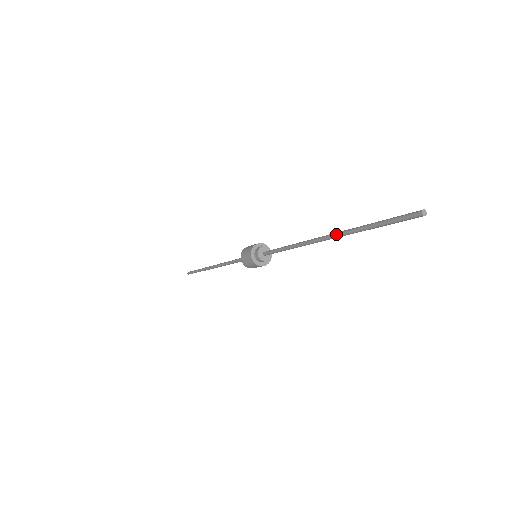
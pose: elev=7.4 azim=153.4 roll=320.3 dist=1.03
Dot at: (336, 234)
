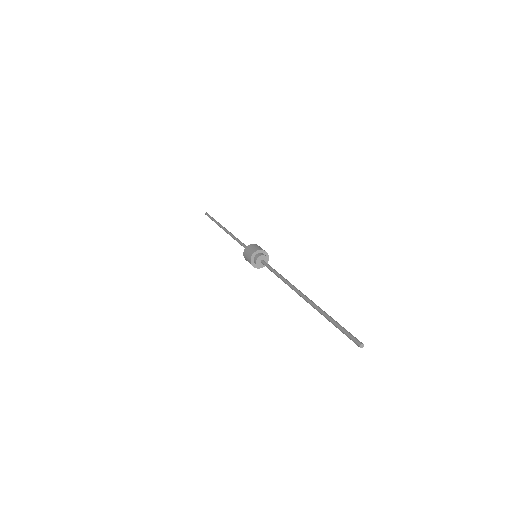
Dot at: occluded
